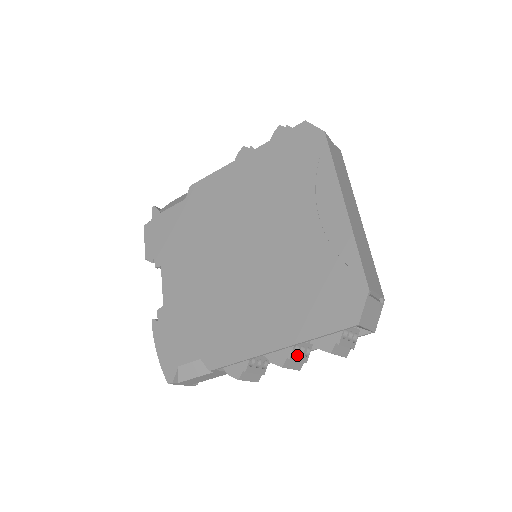
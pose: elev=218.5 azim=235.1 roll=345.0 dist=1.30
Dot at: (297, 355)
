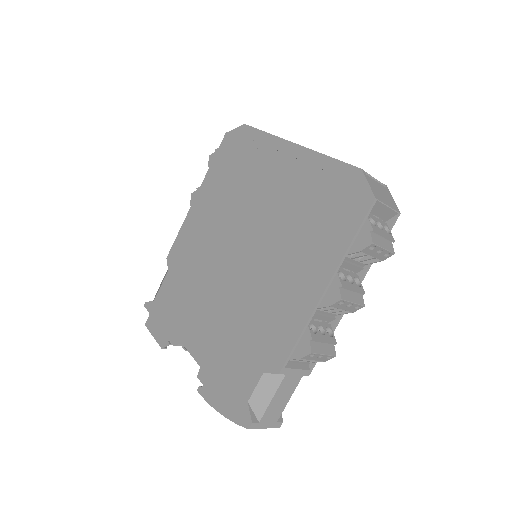
Dot at: (348, 284)
